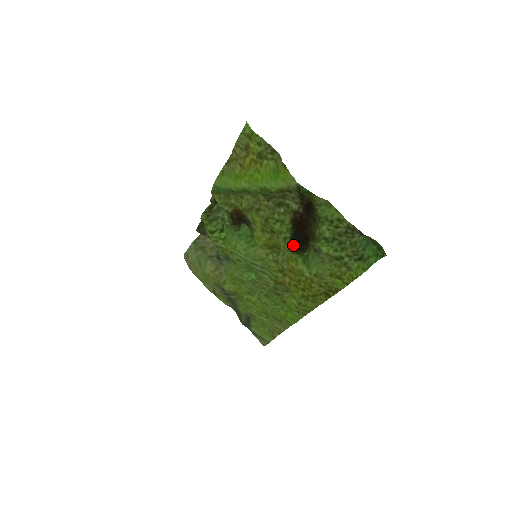
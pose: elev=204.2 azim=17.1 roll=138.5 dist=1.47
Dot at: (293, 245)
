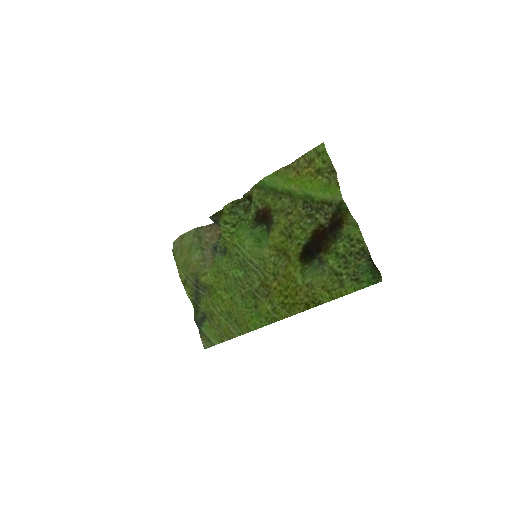
Dot at: (302, 252)
